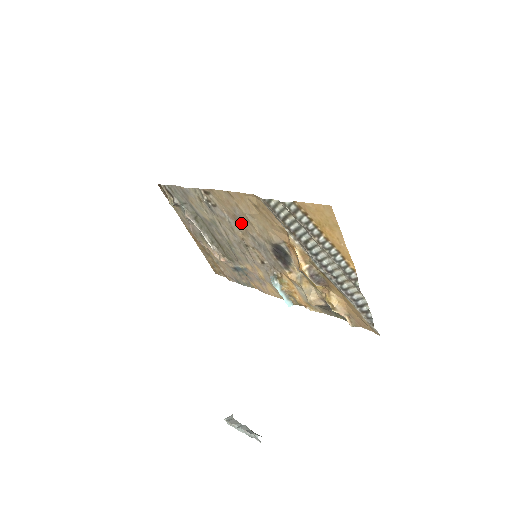
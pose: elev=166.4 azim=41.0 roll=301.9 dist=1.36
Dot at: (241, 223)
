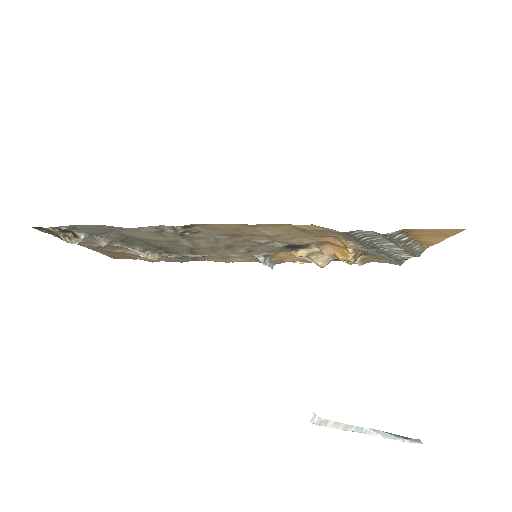
Dot at: (242, 237)
